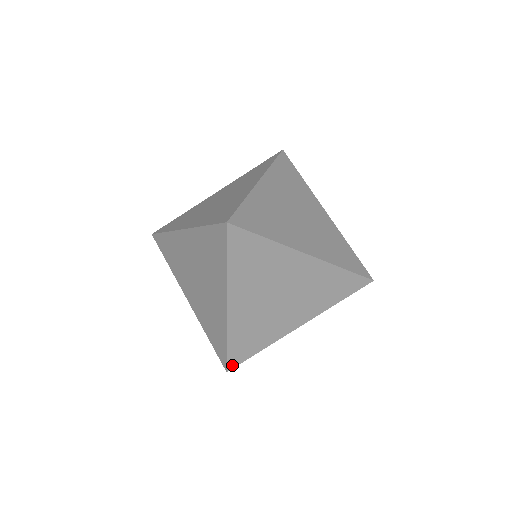
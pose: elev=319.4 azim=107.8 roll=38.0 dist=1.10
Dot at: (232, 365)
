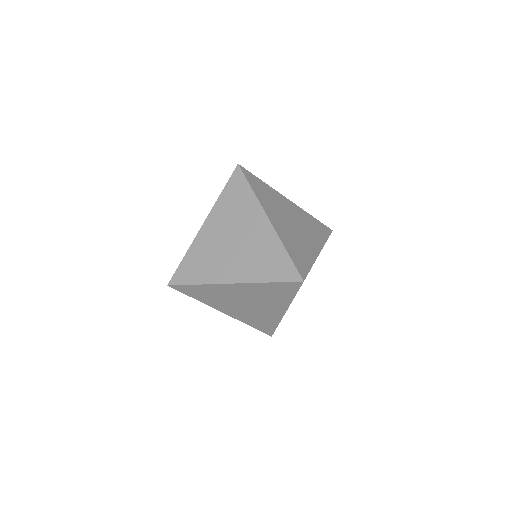
Dot at: (174, 282)
